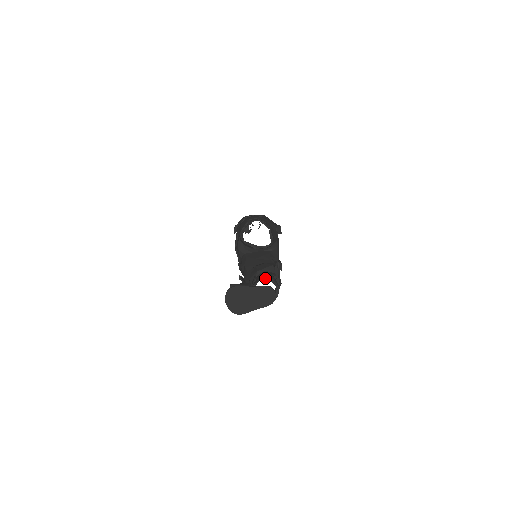
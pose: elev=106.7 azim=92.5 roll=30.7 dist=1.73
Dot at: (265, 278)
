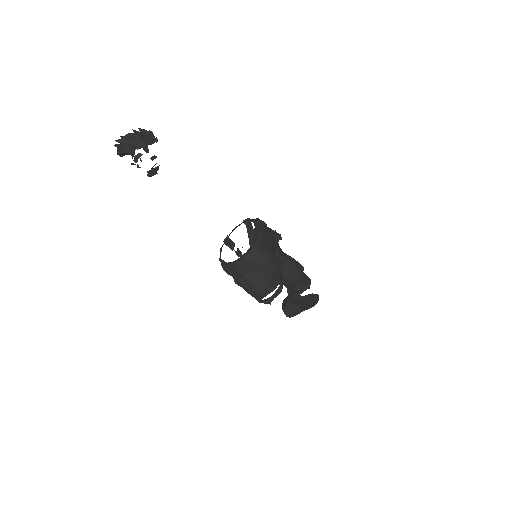
Dot at: (301, 293)
